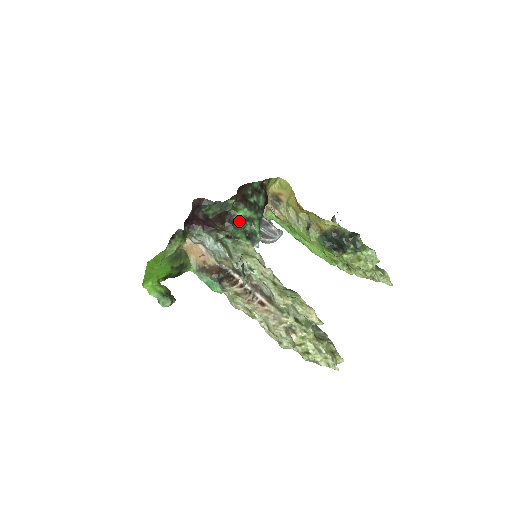
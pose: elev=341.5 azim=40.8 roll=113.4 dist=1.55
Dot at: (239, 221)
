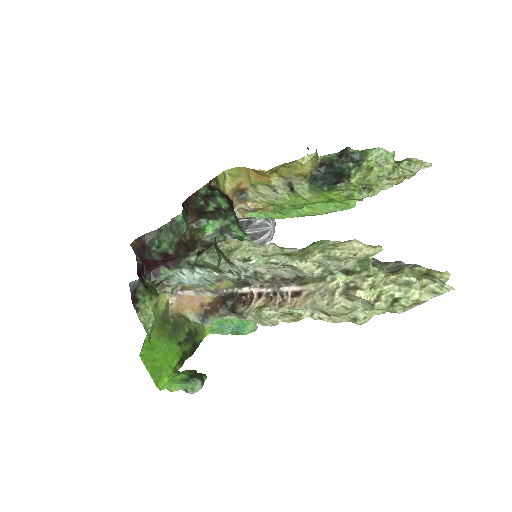
Dot at: (214, 240)
